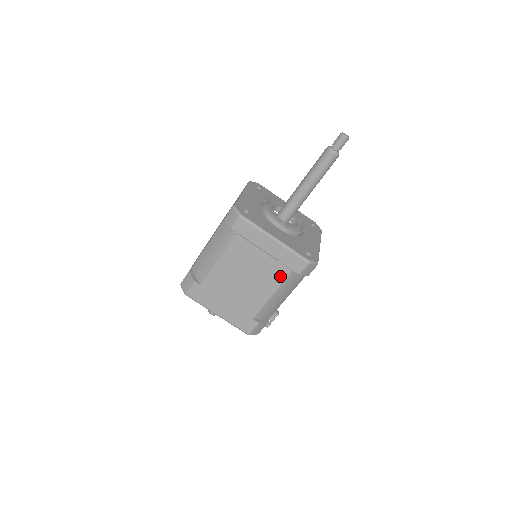
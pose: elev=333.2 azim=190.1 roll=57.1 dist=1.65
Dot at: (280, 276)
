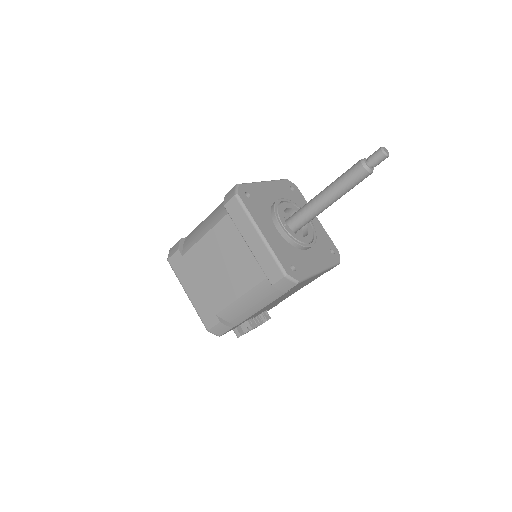
Dot at: (254, 278)
